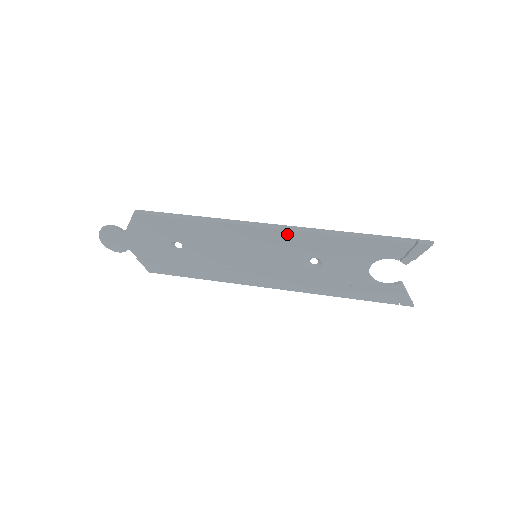
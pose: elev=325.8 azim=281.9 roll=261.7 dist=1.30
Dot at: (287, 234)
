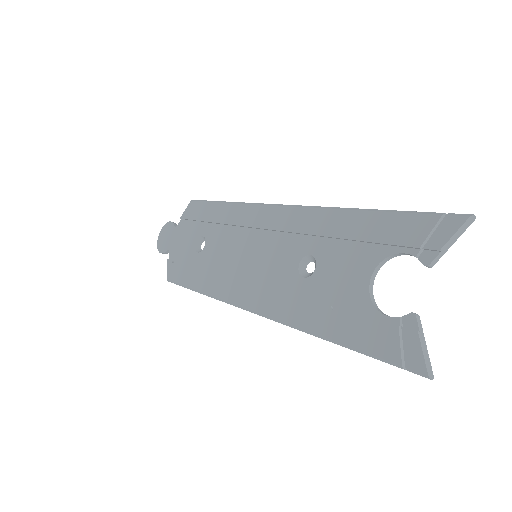
Dot at: (293, 214)
